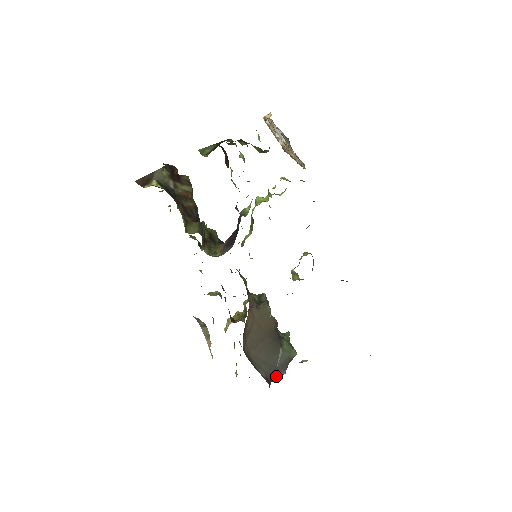
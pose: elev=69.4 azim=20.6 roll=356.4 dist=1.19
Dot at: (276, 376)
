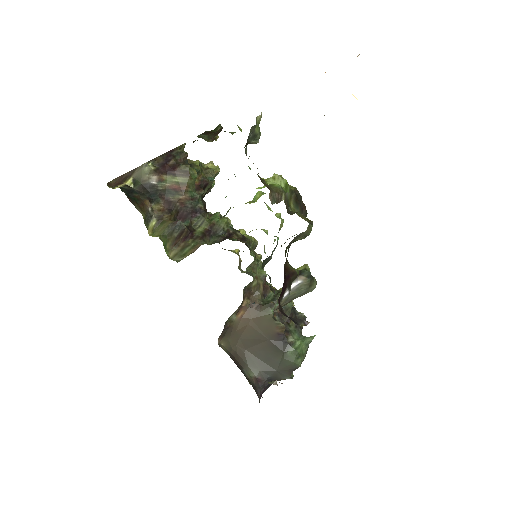
Dot at: (278, 378)
